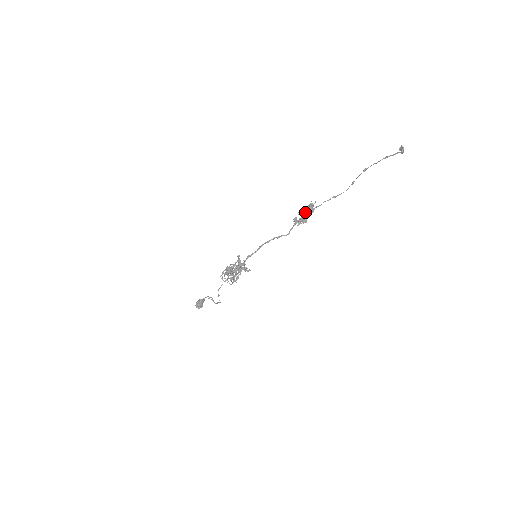
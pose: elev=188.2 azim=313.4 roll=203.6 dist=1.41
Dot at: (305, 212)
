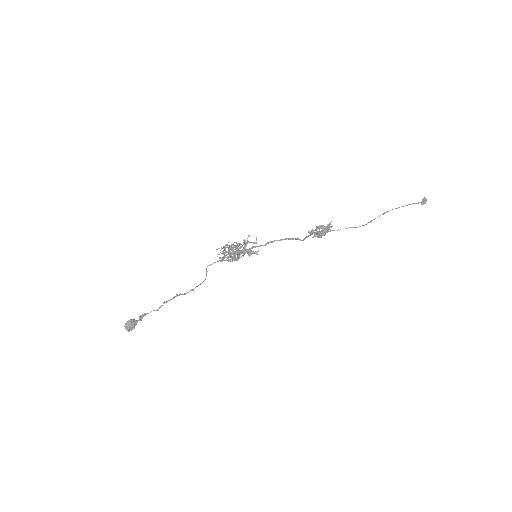
Dot at: (321, 230)
